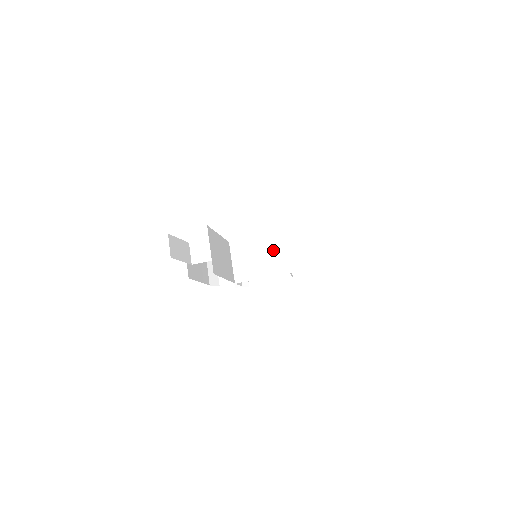
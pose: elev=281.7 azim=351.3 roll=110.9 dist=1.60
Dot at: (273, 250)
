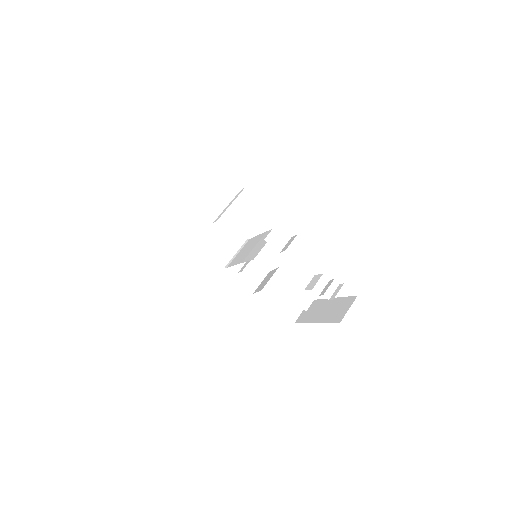
Dot at: (254, 245)
